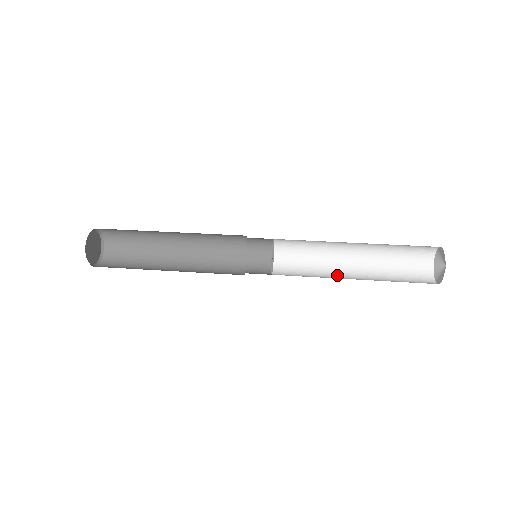
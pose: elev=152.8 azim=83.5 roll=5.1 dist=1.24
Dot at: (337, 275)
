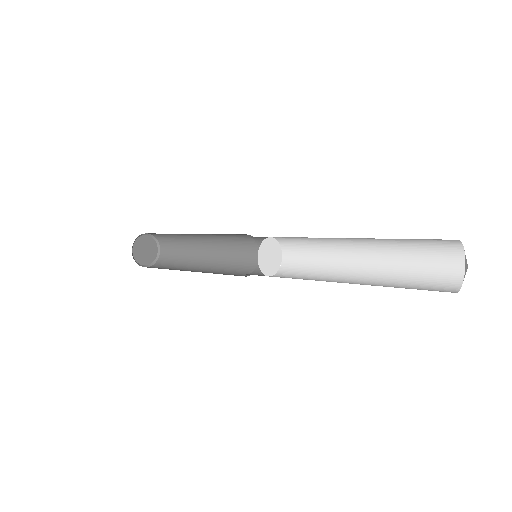
Dot at: (331, 281)
